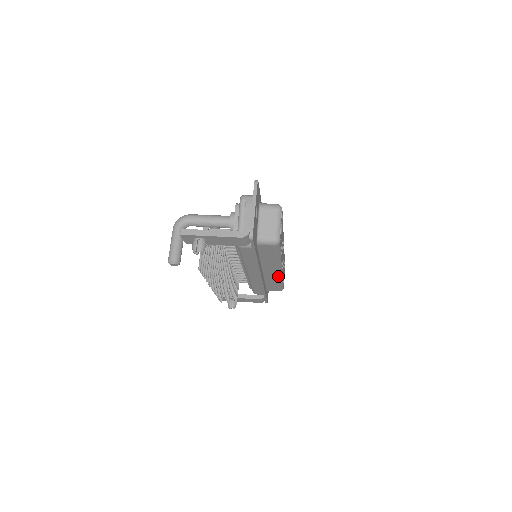
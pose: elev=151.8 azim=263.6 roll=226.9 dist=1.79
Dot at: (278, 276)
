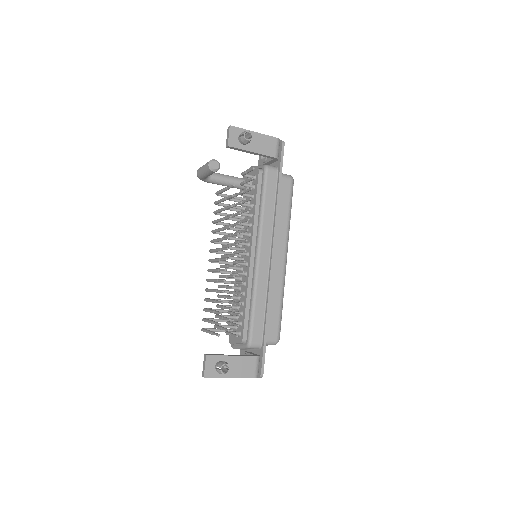
Dot at: (283, 275)
